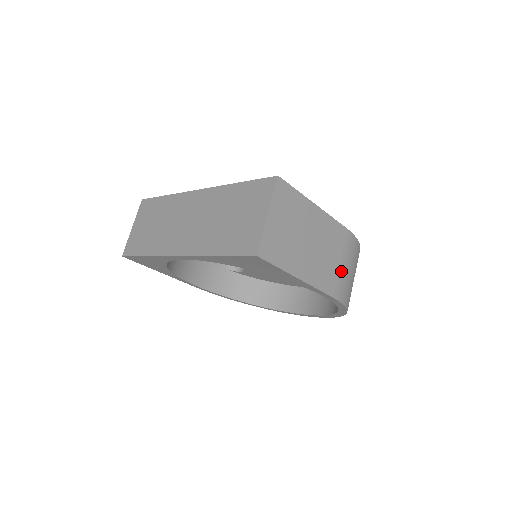
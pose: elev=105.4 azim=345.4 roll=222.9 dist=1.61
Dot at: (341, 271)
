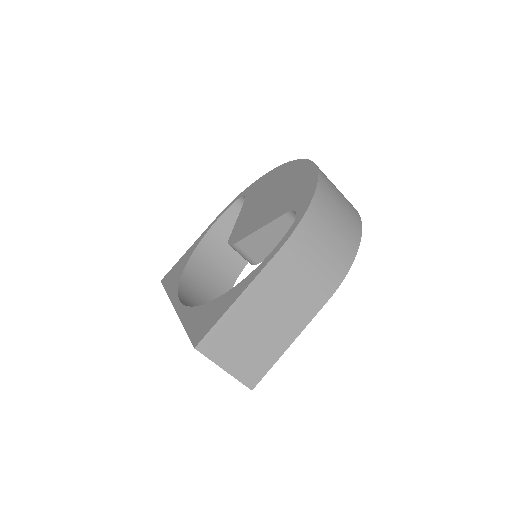
Dot at: (314, 275)
